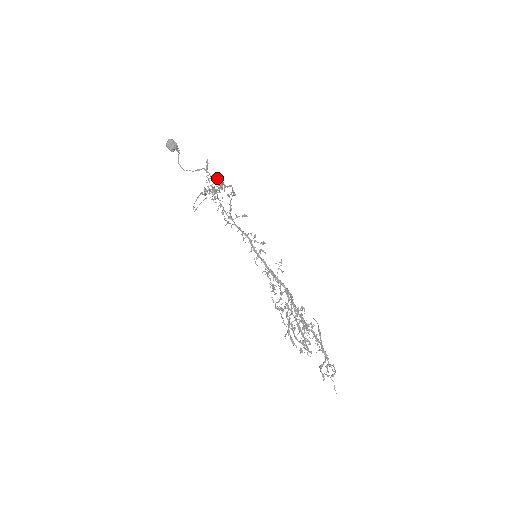
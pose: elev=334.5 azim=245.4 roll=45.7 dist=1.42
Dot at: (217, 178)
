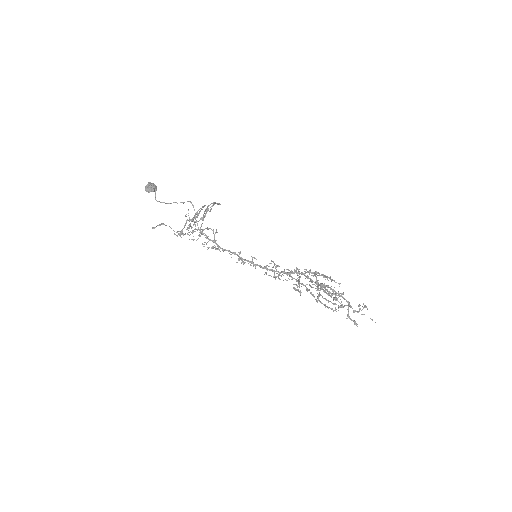
Dot at: (201, 208)
